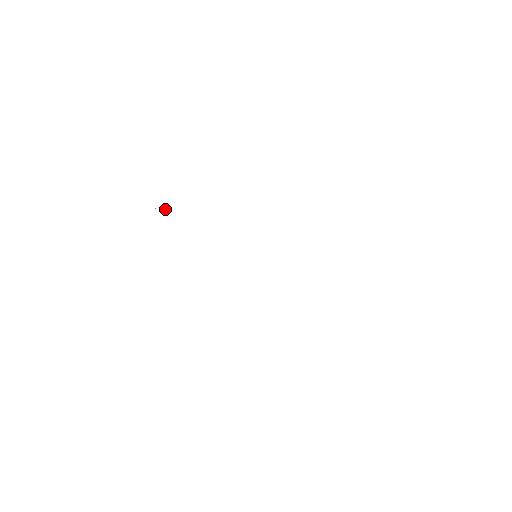
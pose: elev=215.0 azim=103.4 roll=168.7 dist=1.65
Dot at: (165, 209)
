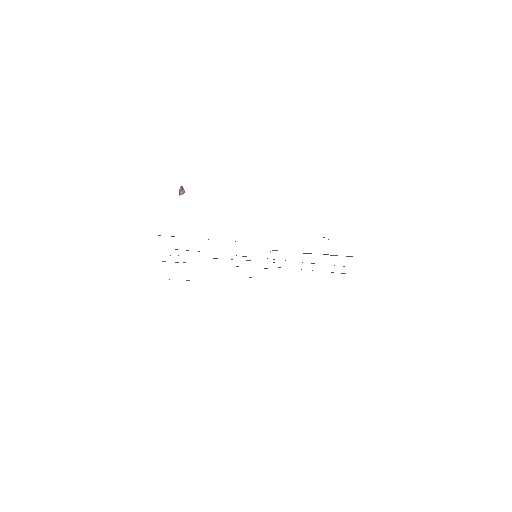
Dot at: (180, 190)
